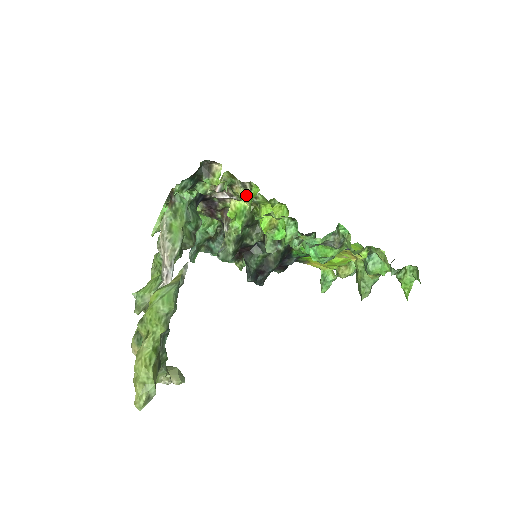
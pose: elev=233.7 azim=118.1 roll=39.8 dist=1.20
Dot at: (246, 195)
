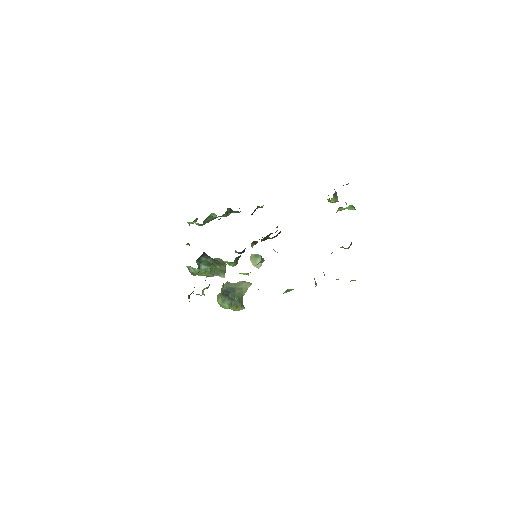
Dot at: occluded
